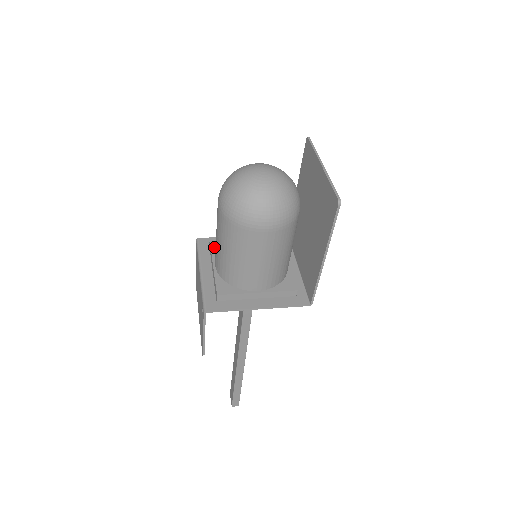
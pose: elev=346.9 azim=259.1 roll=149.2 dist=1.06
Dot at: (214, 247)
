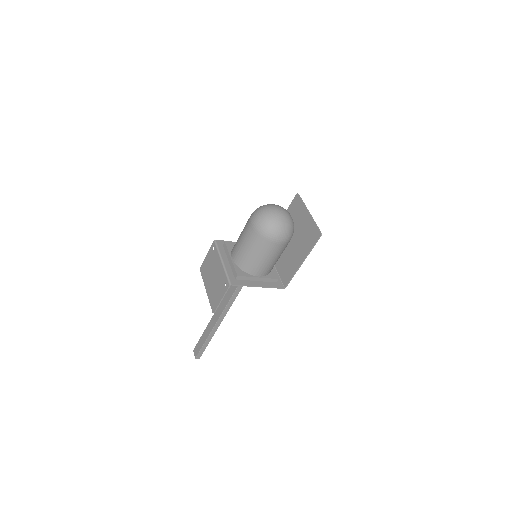
Dot at: (229, 247)
